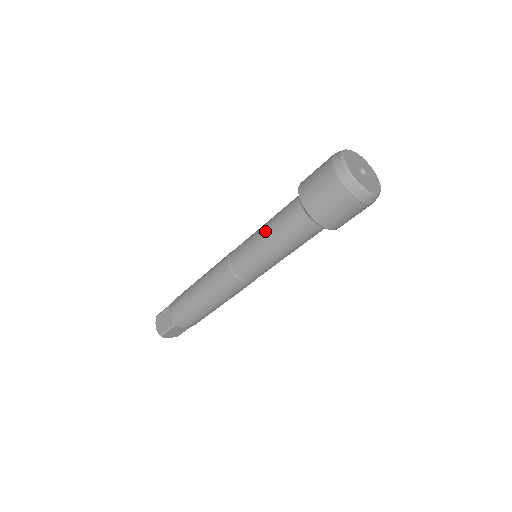
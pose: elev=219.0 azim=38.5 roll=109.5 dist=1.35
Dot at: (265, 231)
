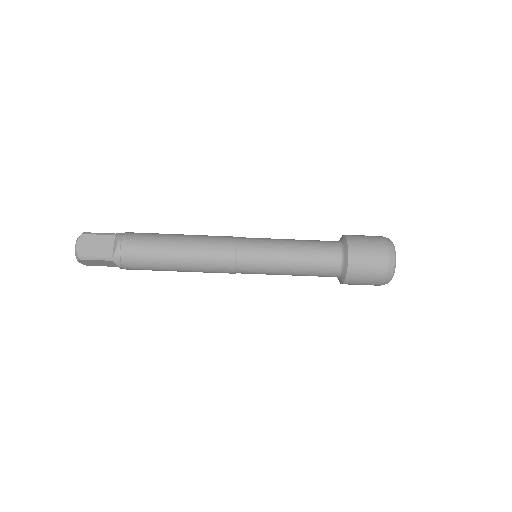
Dot at: (294, 249)
